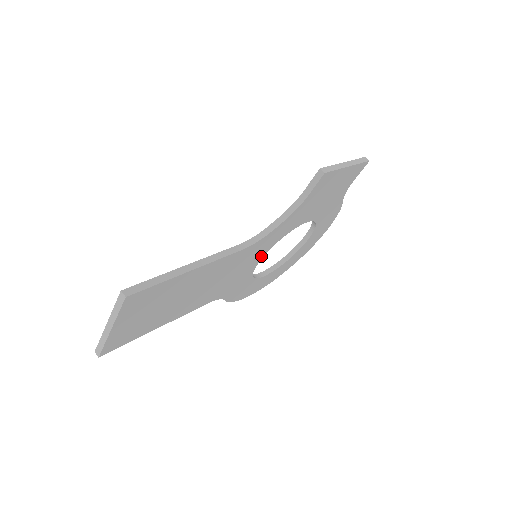
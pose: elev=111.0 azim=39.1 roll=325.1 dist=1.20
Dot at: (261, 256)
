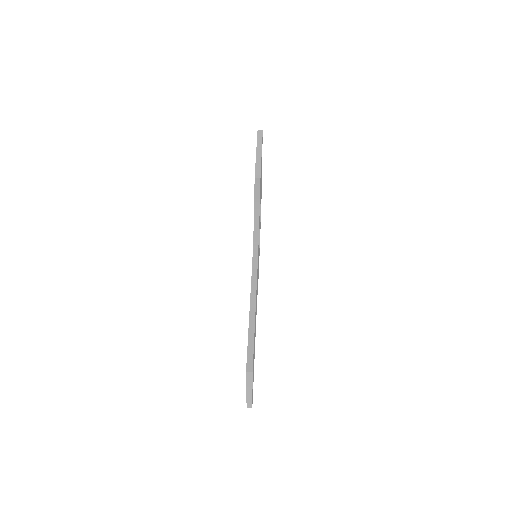
Dot at: occluded
